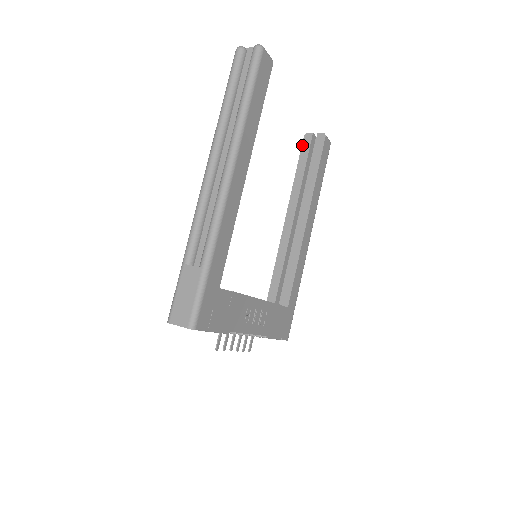
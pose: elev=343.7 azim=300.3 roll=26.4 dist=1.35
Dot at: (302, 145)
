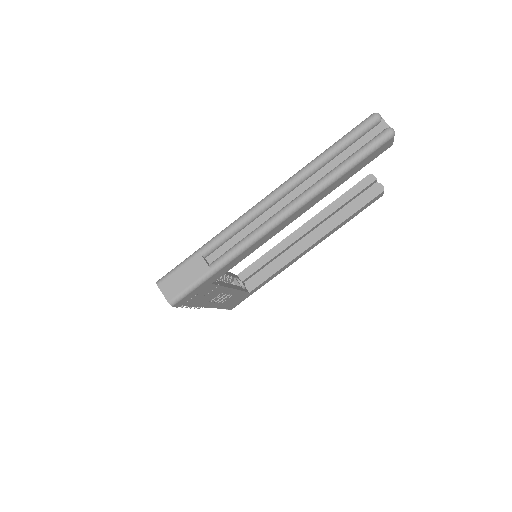
Dot at: (361, 181)
